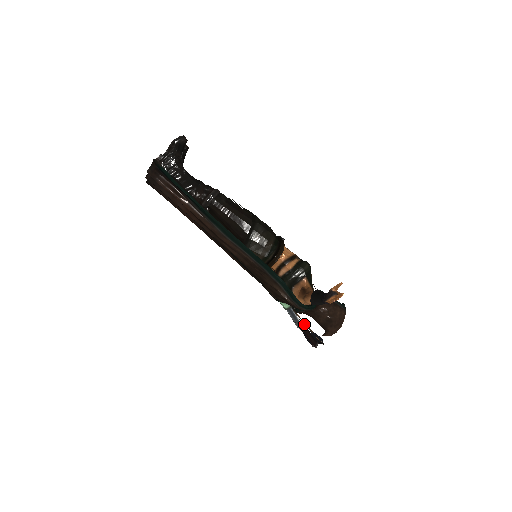
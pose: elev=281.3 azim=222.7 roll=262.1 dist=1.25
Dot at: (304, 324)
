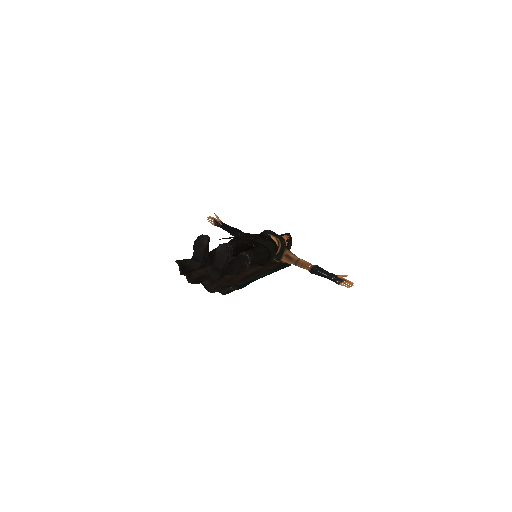
Dot at: occluded
